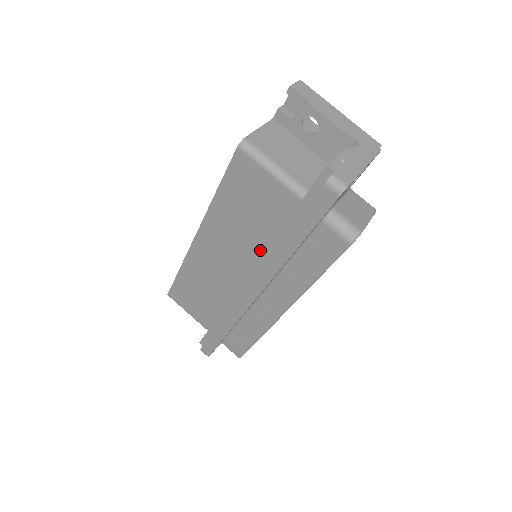
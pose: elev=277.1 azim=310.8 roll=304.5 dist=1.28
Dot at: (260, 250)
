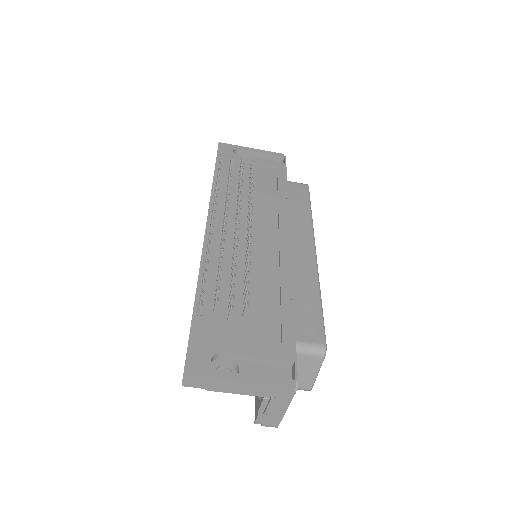
Dot at: occluded
